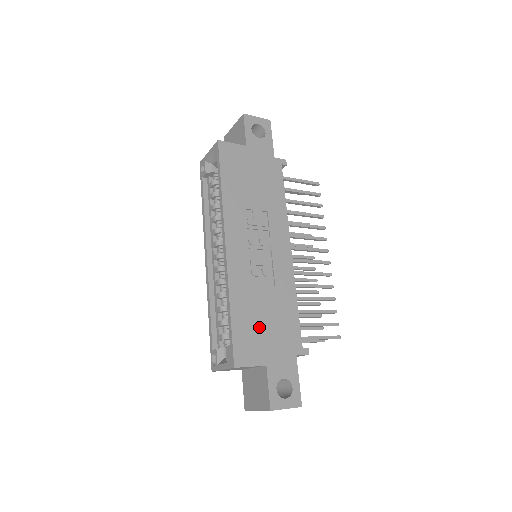
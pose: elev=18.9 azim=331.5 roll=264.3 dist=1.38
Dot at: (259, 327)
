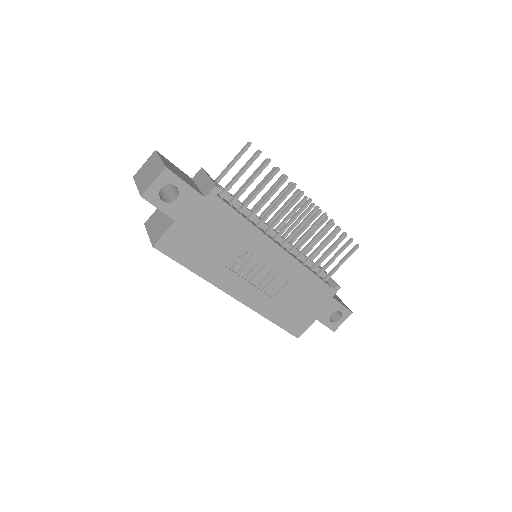
Dot at: (297, 310)
